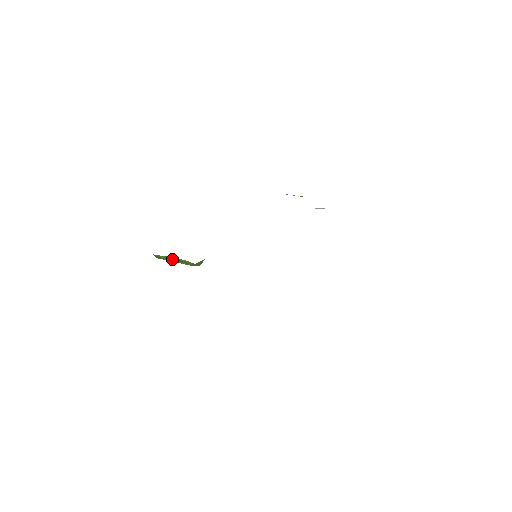
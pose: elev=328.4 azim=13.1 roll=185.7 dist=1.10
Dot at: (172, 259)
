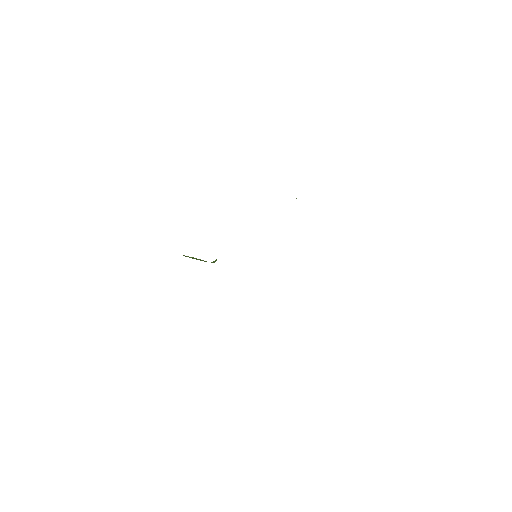
Dot at: (194, 258)
